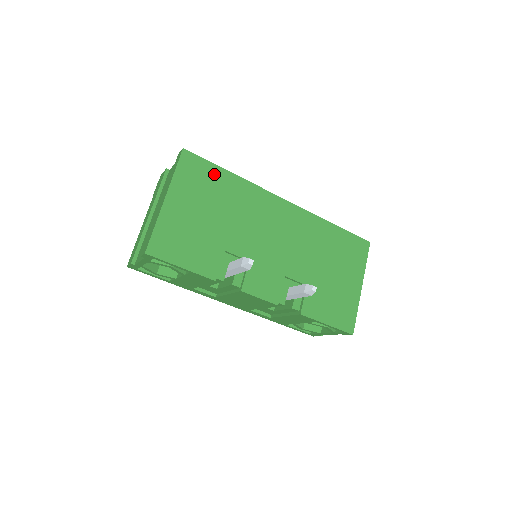
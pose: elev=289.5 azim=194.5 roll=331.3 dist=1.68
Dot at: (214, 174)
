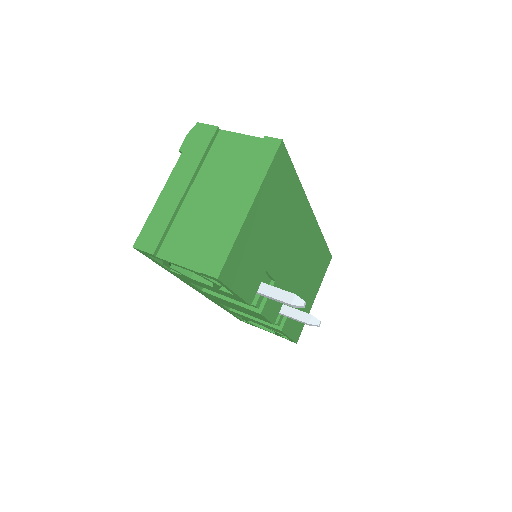
Dot at: (289, 178)
